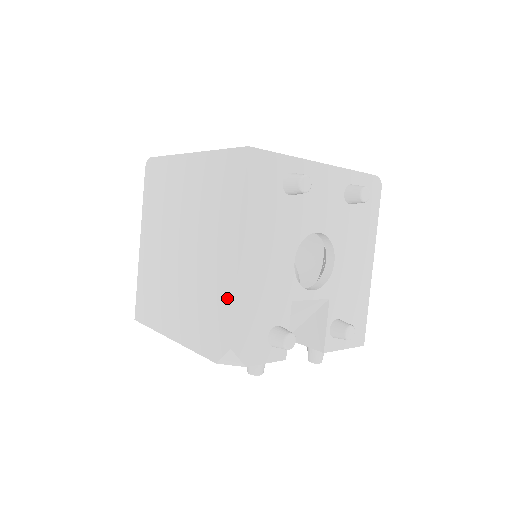
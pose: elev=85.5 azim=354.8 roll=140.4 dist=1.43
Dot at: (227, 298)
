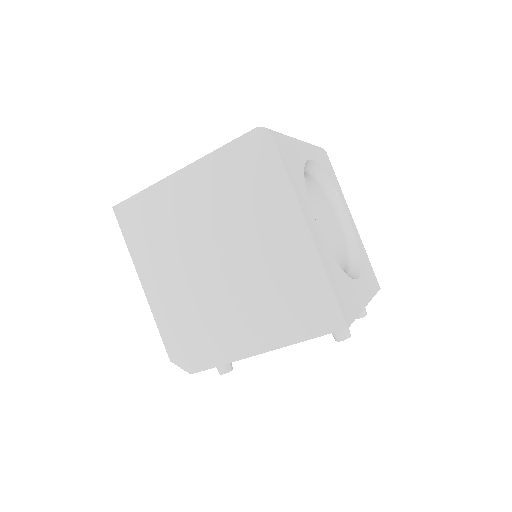
Dot at: (220, 354)
